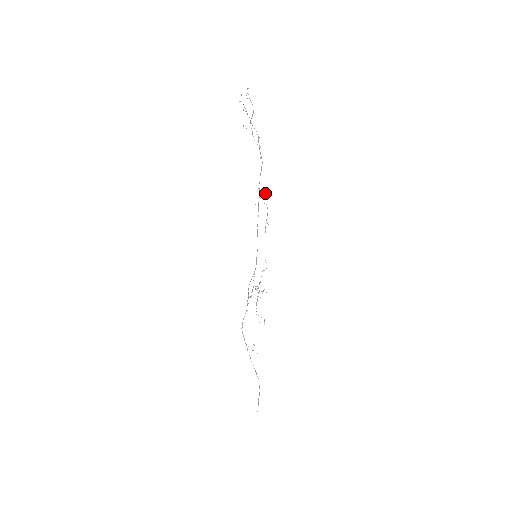
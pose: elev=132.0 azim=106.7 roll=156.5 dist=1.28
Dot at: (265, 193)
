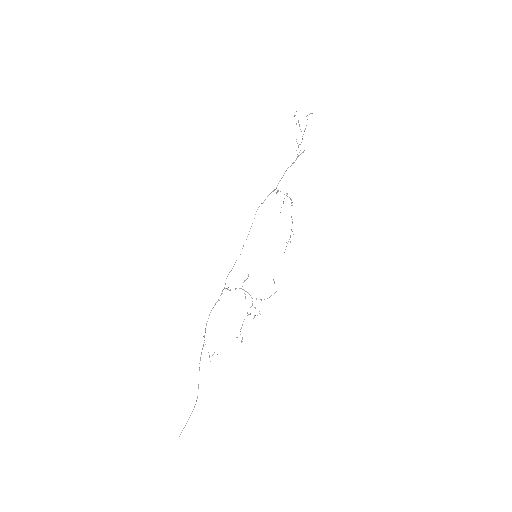
Dot at: (291, 202)
